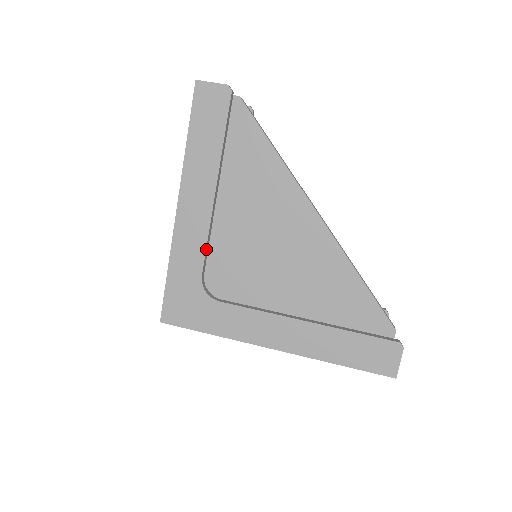
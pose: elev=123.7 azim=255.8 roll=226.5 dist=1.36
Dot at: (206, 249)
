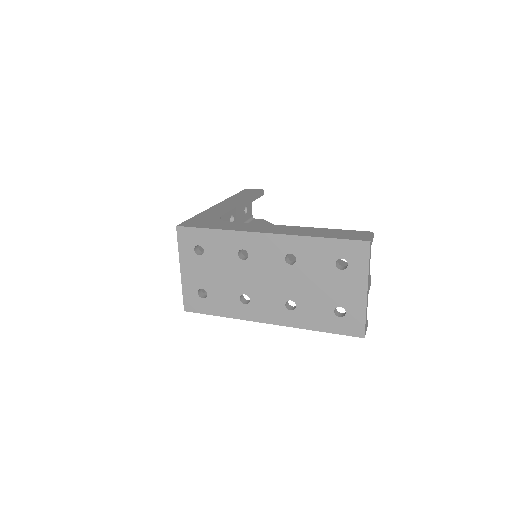
Dot at: (229, 212)
